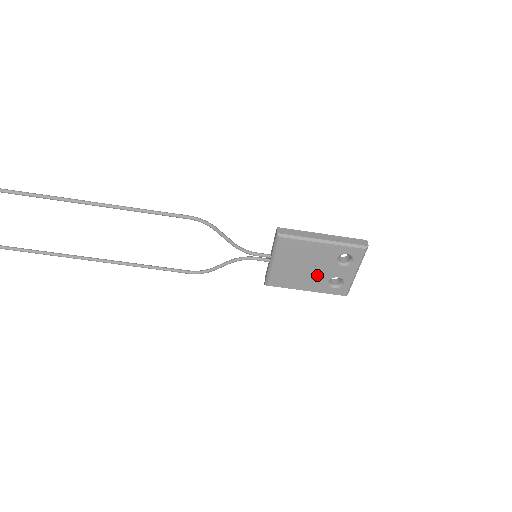
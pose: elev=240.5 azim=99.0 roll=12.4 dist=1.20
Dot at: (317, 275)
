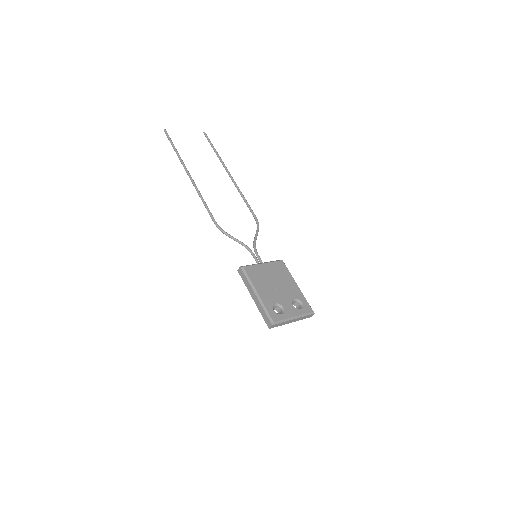
Dot at: (275, 294)
